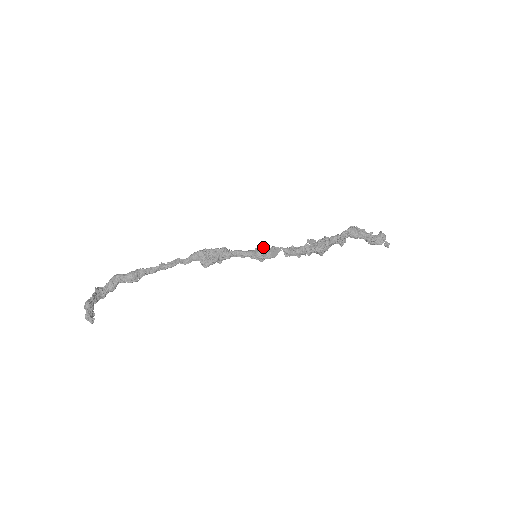
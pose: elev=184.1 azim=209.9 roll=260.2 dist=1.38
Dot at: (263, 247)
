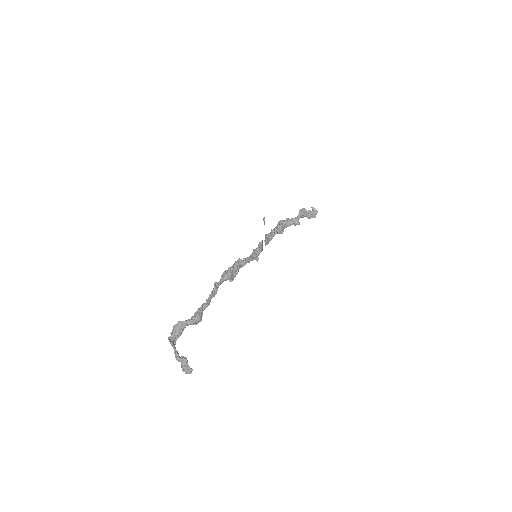
Dot at: (259, 247)
